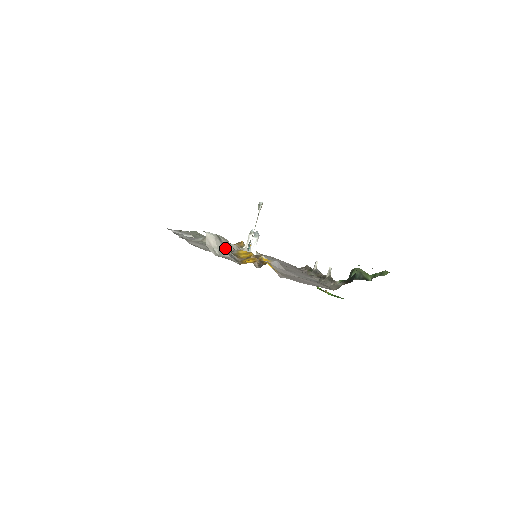
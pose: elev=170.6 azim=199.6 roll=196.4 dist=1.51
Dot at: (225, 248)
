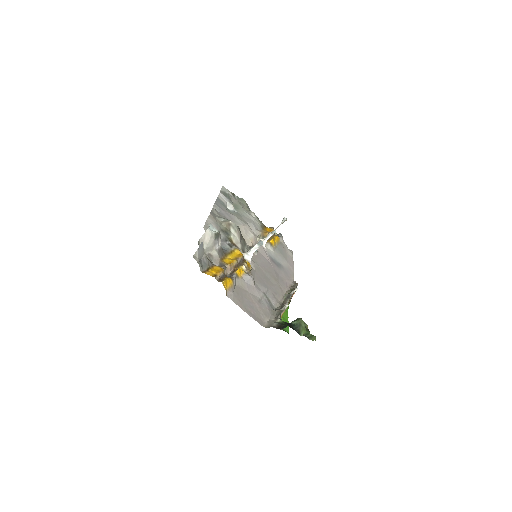
Dot at: (217, 246)
